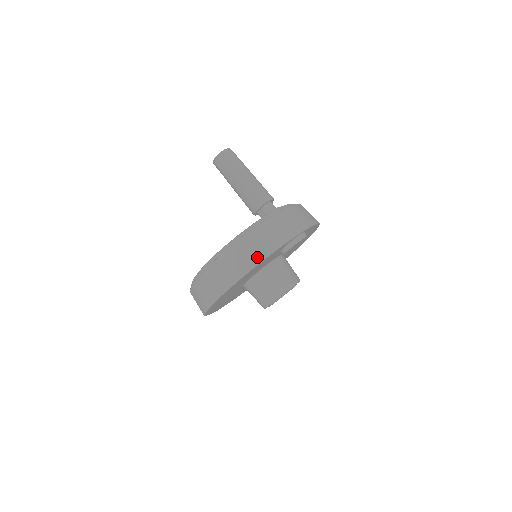
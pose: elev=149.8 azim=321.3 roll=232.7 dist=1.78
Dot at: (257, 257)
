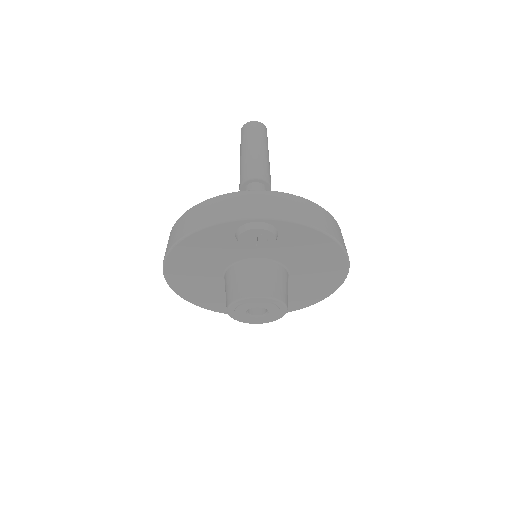
Dot at: (189, 229)
